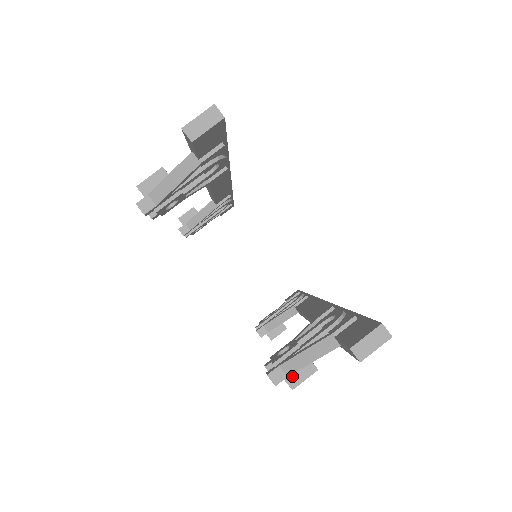
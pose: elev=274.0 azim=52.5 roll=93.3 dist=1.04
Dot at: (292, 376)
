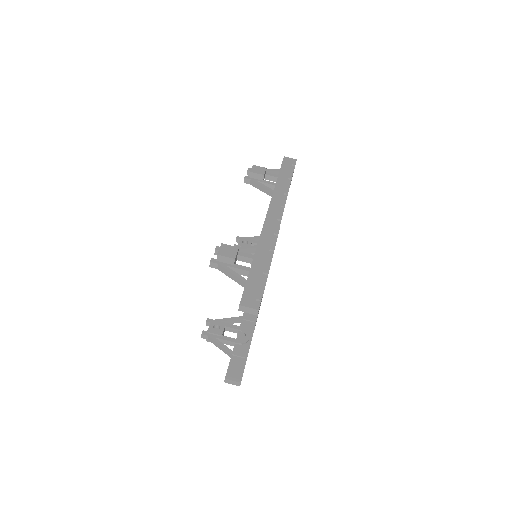
Dot at: occluded
